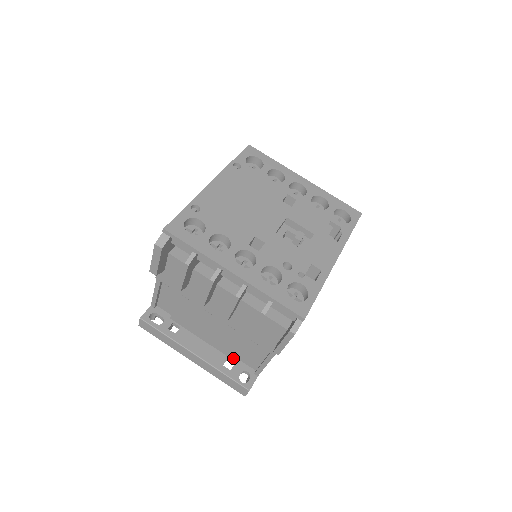
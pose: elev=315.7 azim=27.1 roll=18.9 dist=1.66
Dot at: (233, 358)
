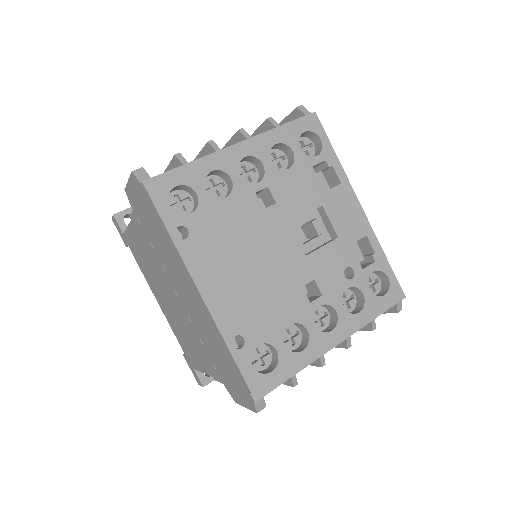
Dot at: occluded
